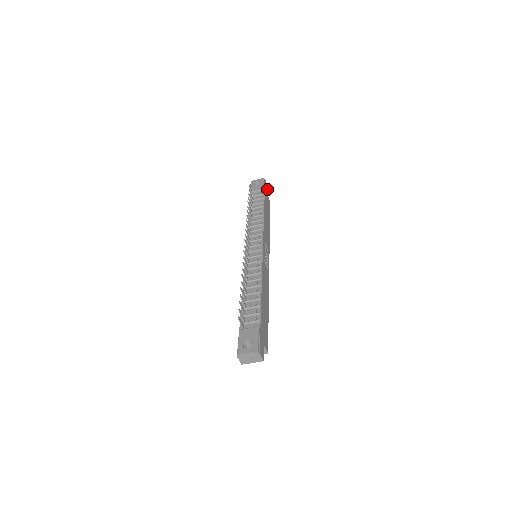
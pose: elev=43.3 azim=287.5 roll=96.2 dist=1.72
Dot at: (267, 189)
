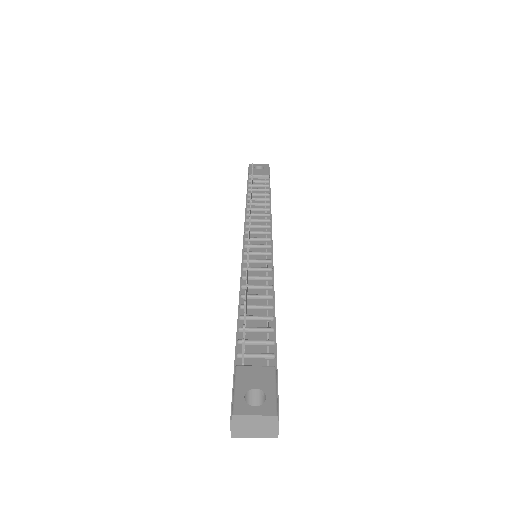
Dot at: occluded
